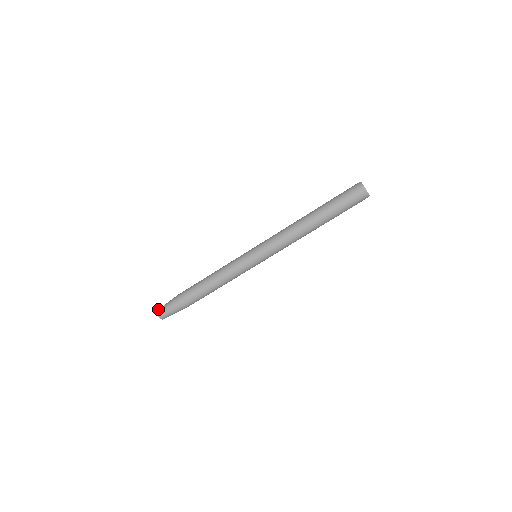
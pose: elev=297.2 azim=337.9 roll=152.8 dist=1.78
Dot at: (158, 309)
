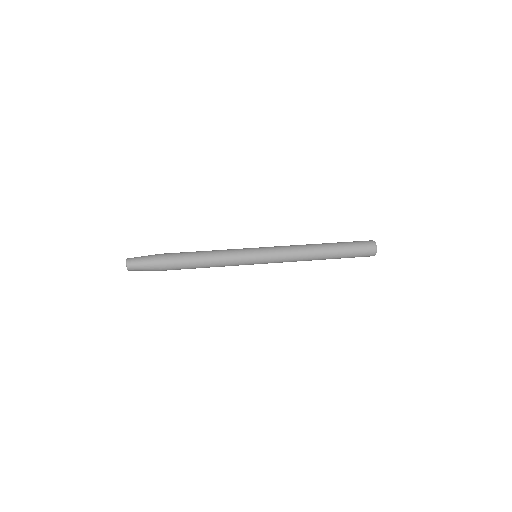
Dot at: occluded
